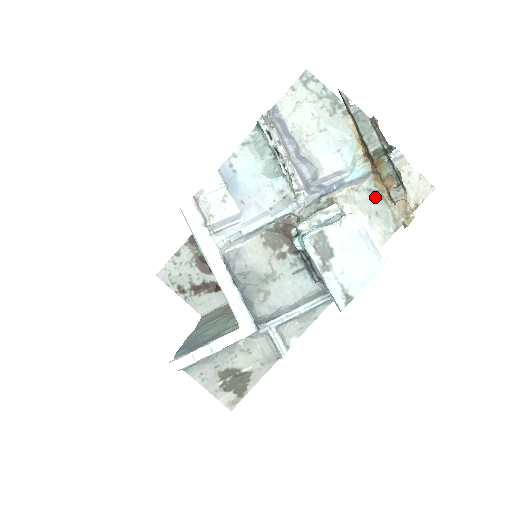
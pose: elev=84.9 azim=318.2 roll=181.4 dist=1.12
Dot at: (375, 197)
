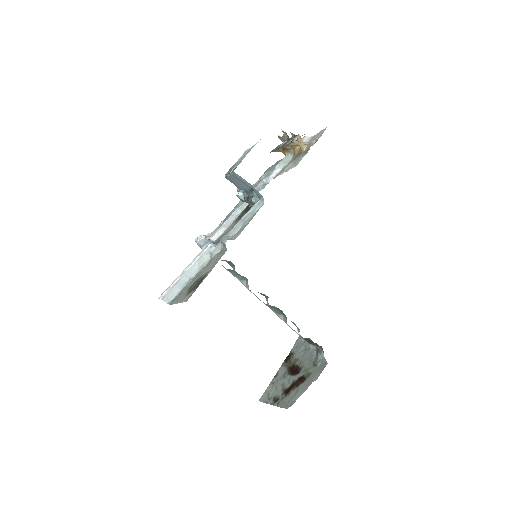
Dot at: (295, 158)
